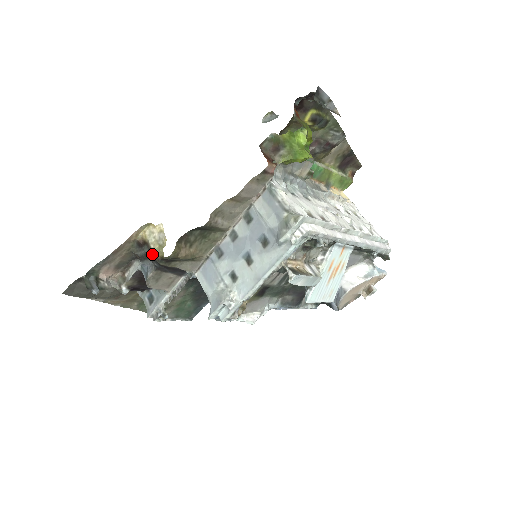
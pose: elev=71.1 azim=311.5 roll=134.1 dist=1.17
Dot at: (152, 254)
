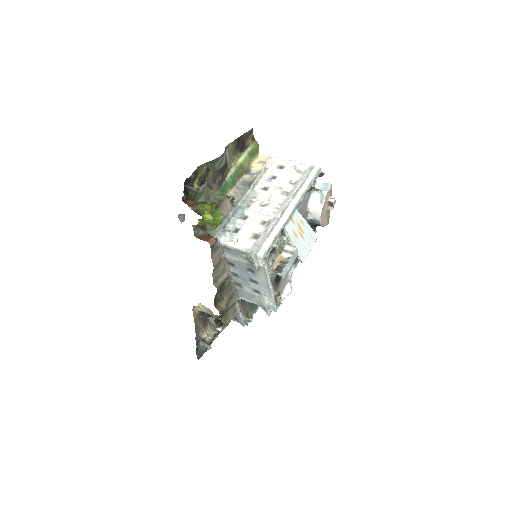
Dot at: occluded
